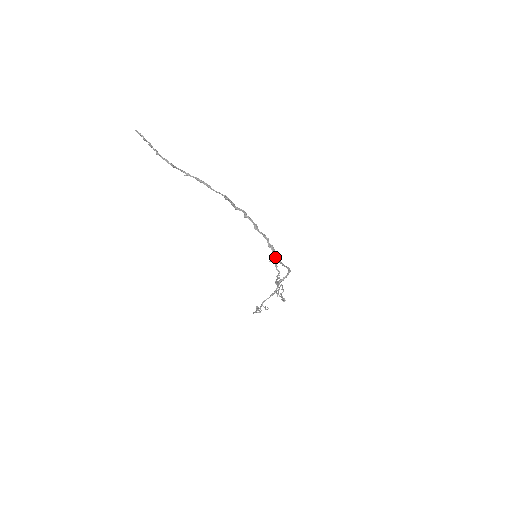
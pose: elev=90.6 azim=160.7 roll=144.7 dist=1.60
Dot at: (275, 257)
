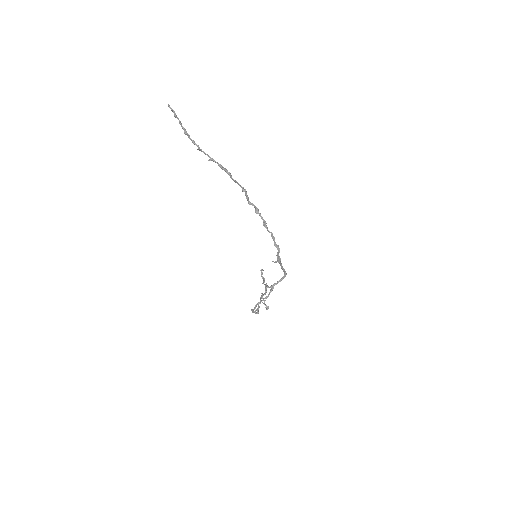
Dot at: (279, 257)
